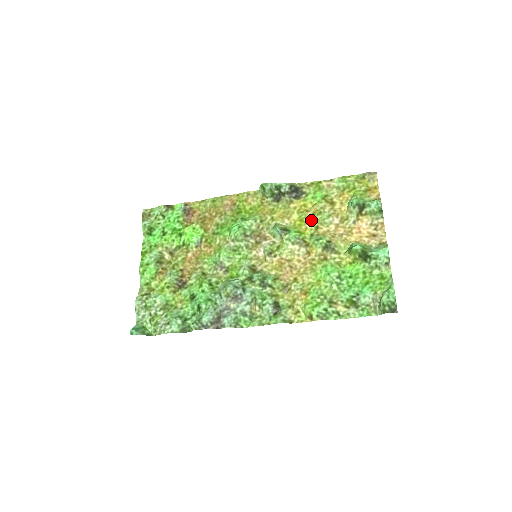
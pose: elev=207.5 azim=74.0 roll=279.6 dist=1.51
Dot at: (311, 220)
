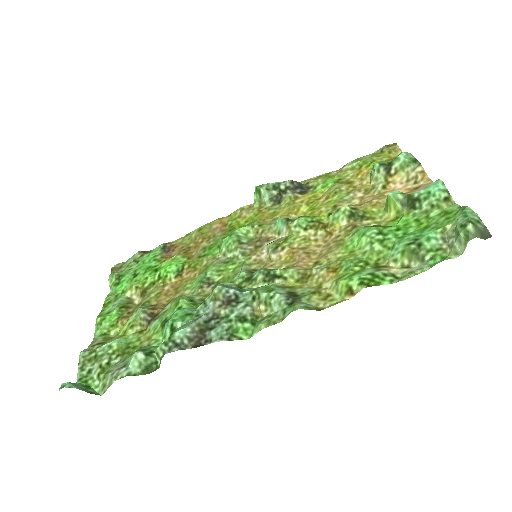
Dot at: (325, 204)
